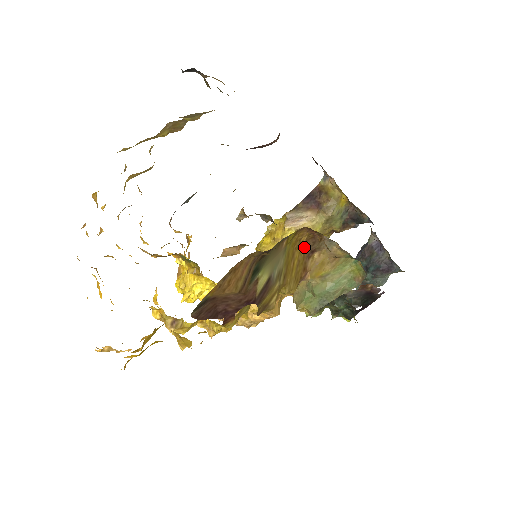
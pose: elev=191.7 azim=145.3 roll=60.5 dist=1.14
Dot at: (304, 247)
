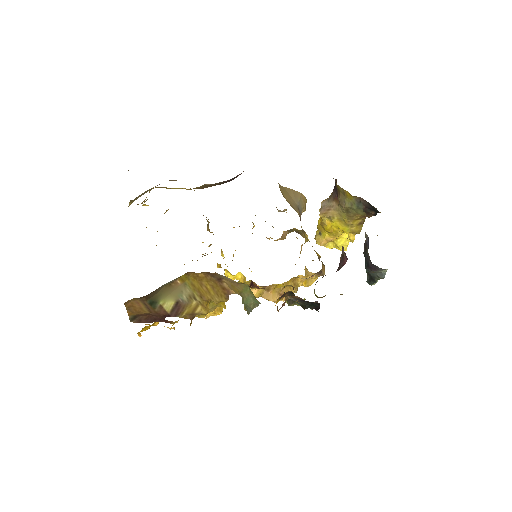
Dot at: (208, 278)
